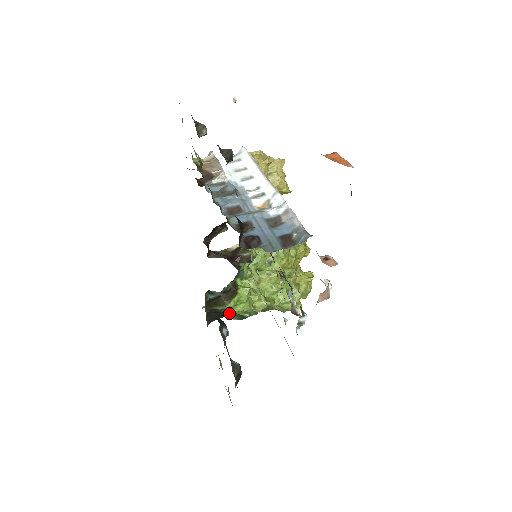
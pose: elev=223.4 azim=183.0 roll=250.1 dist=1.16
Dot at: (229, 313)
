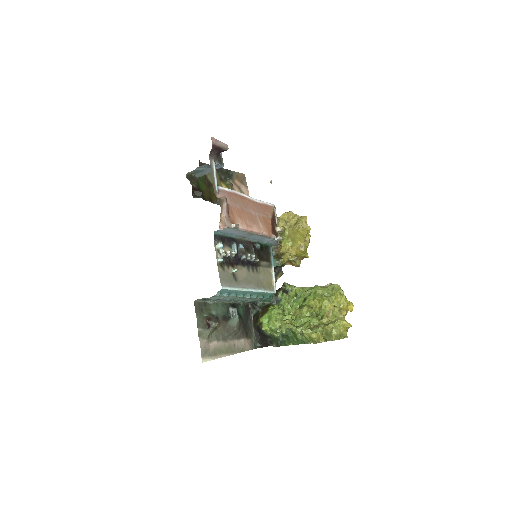
Dot at: (262, 327)
